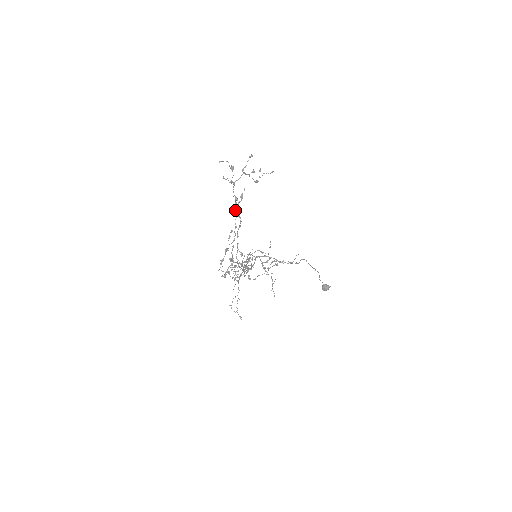
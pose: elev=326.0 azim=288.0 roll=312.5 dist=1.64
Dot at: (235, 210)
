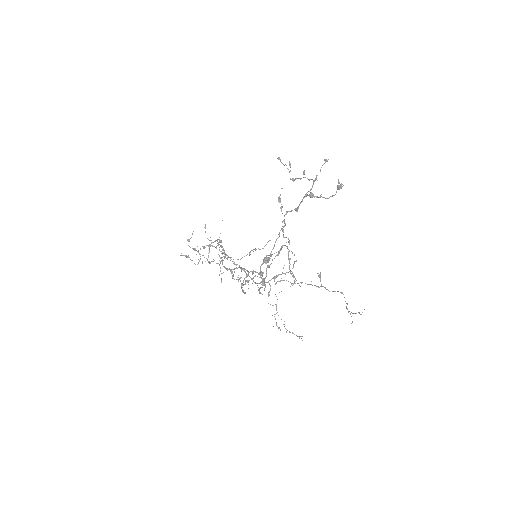
Dot at: (283, 220)
